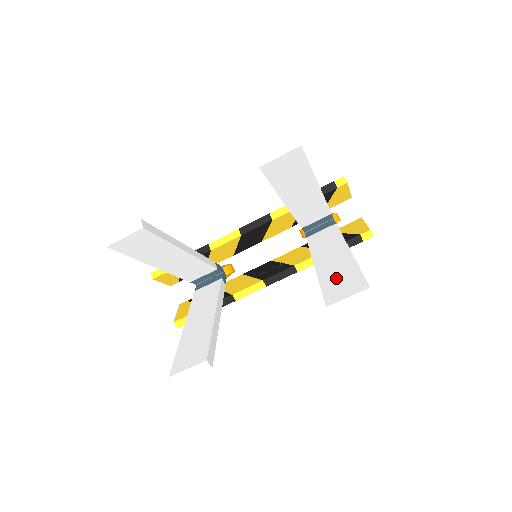
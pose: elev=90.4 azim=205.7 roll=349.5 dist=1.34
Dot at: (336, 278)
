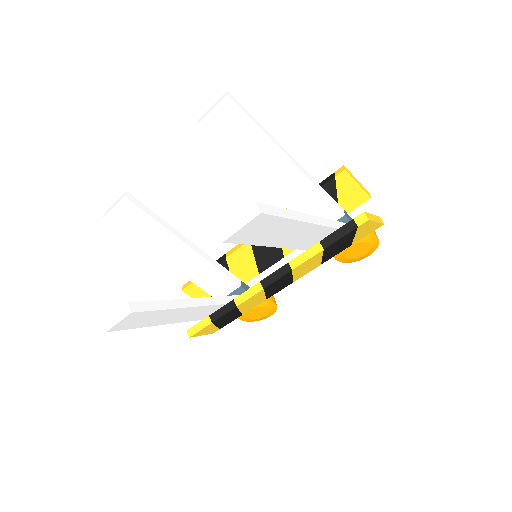
Dot at: occluded
